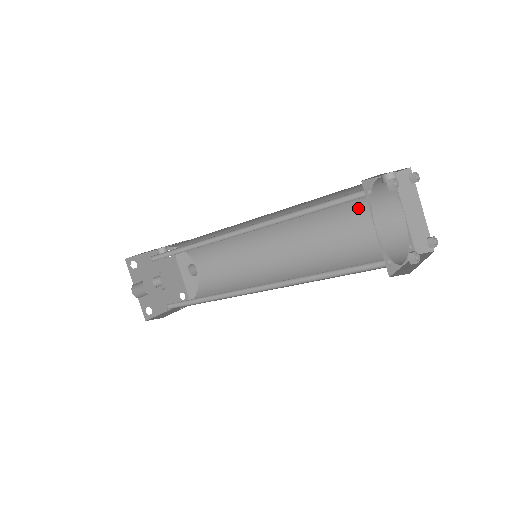
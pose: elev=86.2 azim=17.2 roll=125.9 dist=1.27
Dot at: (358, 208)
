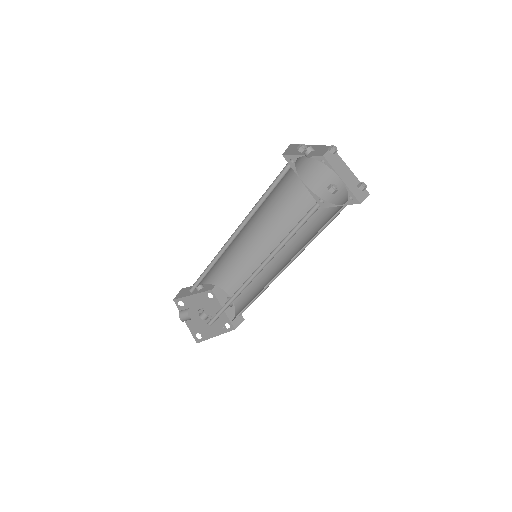
Dot at: occluded
